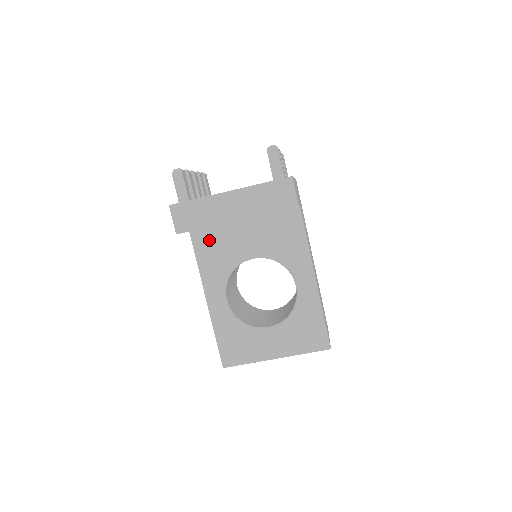
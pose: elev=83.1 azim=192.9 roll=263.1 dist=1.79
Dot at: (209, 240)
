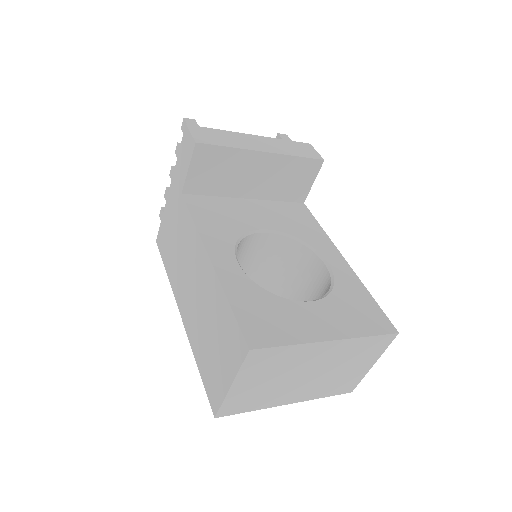
Dot at: (208, 206)
